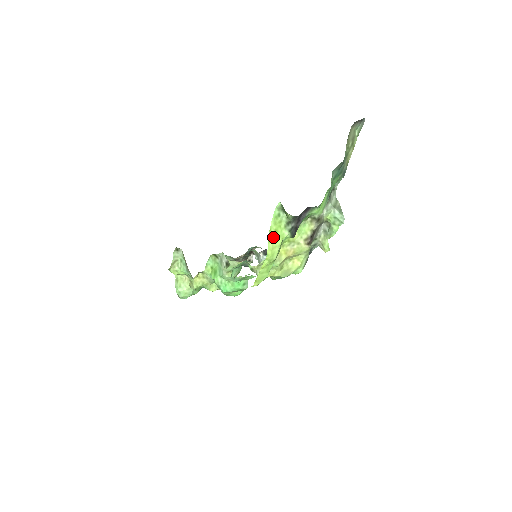
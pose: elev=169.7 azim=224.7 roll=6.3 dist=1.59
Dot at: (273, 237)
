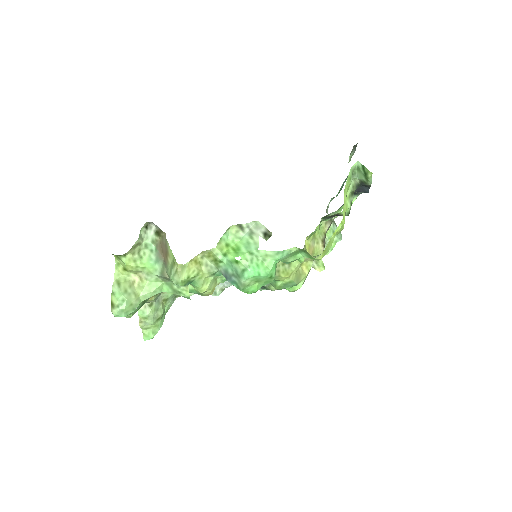
Dot at: occluded
